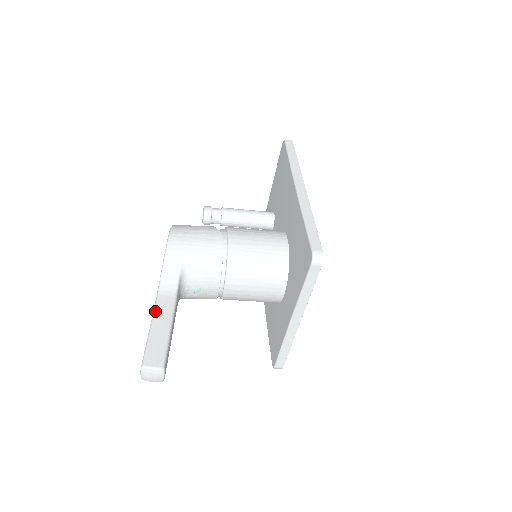
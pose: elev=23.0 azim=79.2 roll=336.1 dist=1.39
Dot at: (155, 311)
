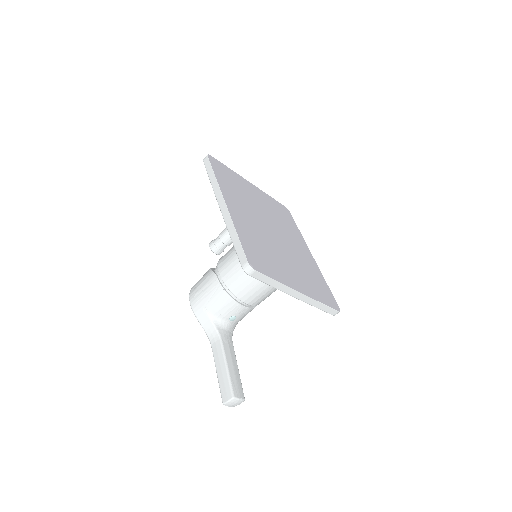
Dot at: (214, 359)
